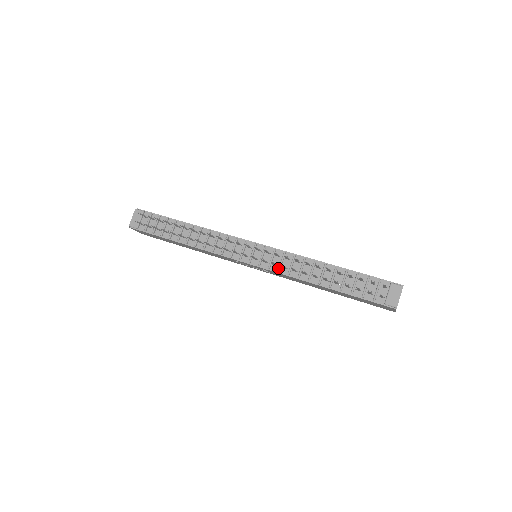
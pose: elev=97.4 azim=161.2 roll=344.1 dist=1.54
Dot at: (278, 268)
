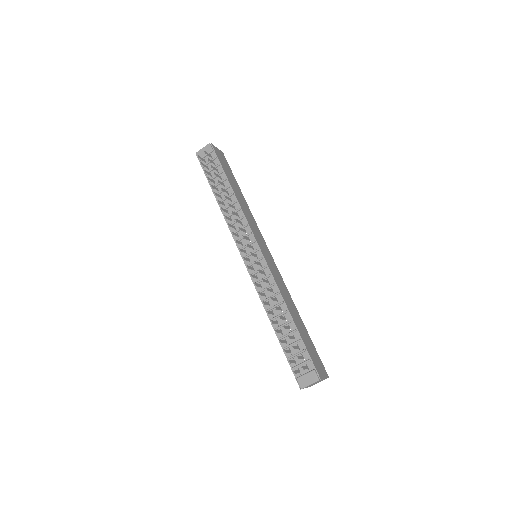
Dot at: (256, 282)
